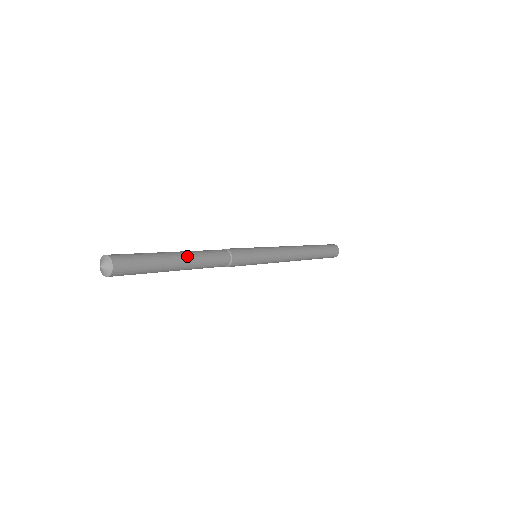
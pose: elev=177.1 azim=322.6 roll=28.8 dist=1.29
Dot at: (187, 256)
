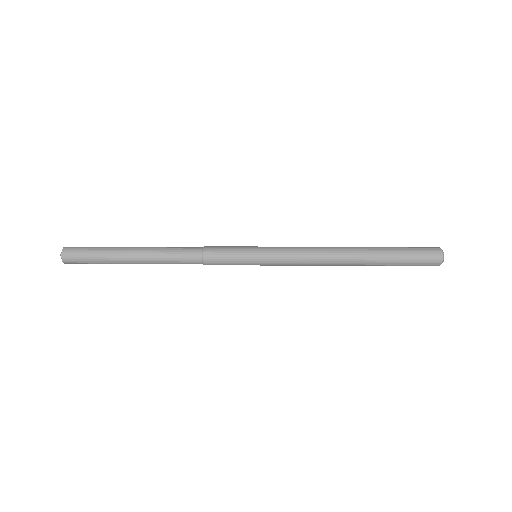
Dot at: (142, 254)
